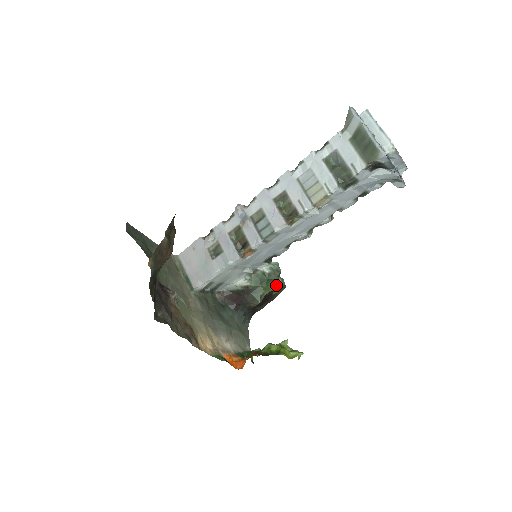
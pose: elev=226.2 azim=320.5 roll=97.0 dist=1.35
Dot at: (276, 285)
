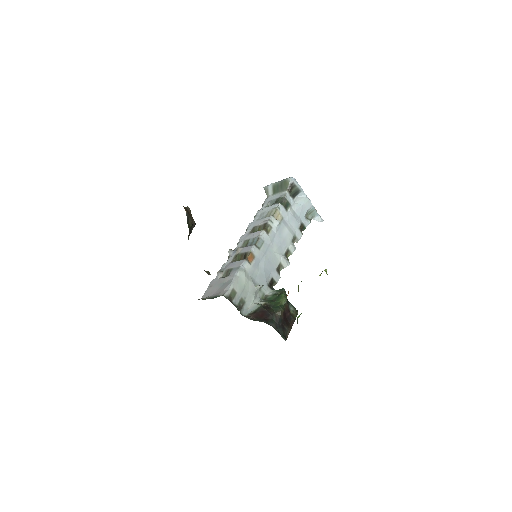
Dot at: (288, 303)
